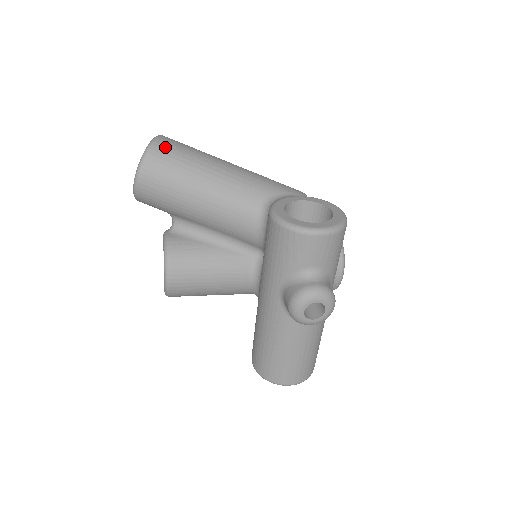
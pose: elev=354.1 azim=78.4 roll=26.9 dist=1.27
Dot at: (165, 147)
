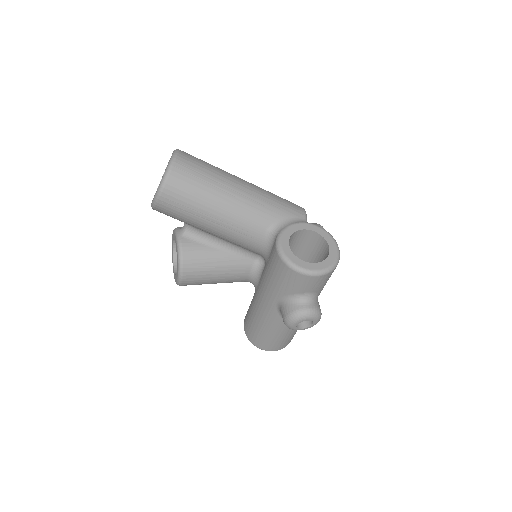
Dot at: (183, 171)
